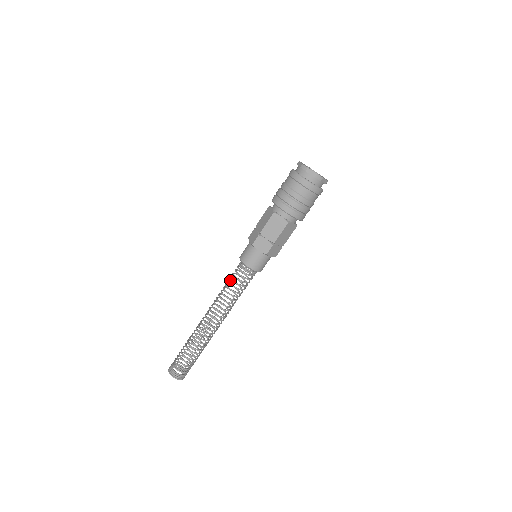
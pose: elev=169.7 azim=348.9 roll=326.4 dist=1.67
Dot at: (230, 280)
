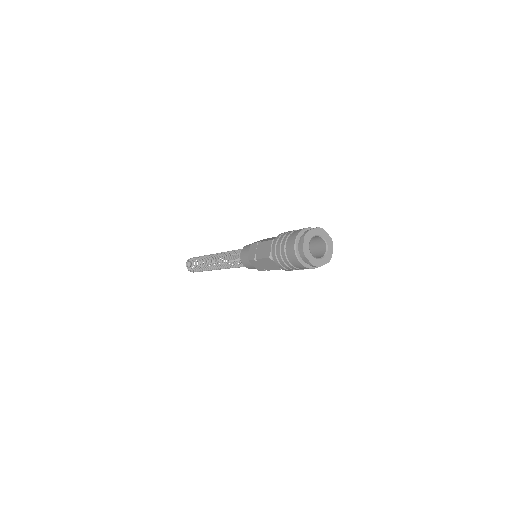
Dot at: (235, 251)
